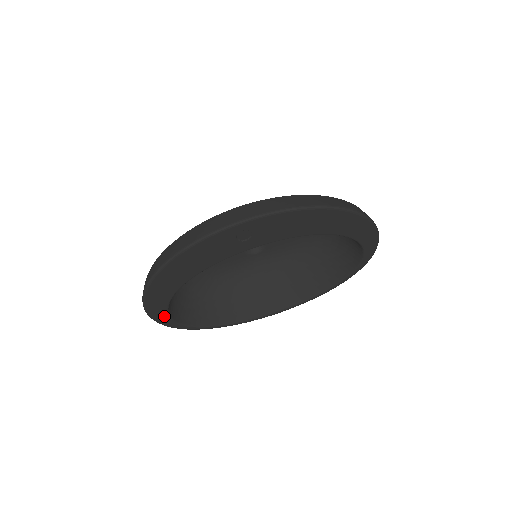
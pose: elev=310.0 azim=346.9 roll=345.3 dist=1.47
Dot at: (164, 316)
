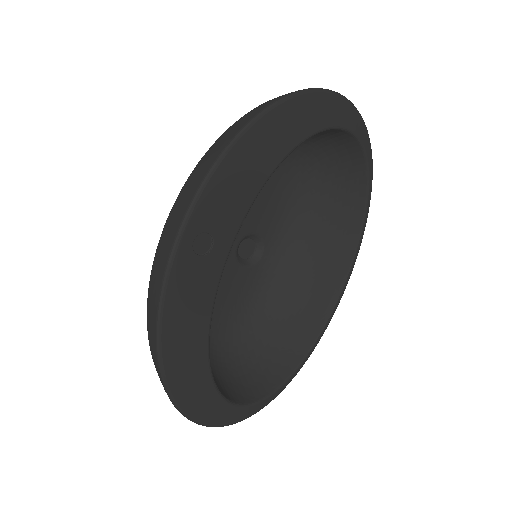
Dot at: (233, 411)
